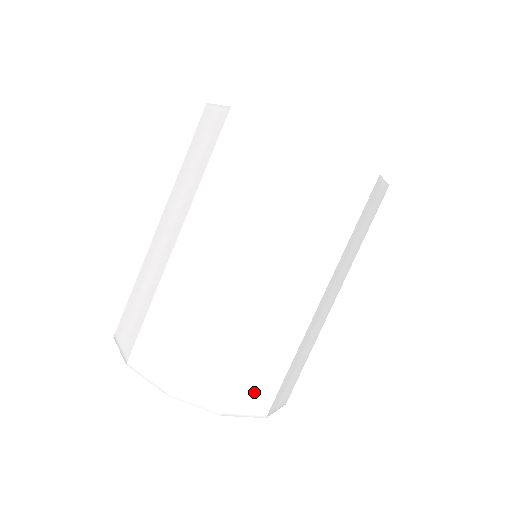
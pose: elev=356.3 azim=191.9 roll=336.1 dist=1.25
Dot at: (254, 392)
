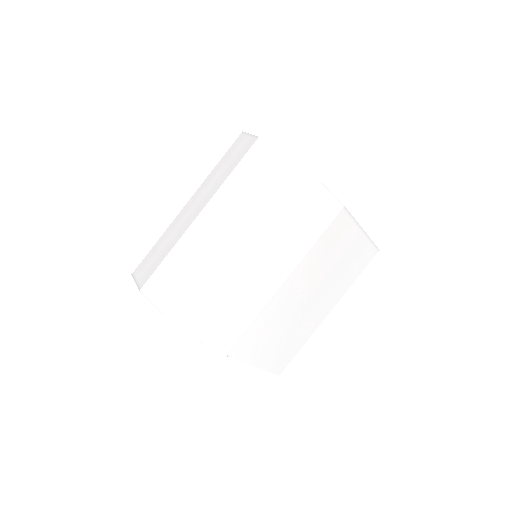
Dot at: (192, 311)
